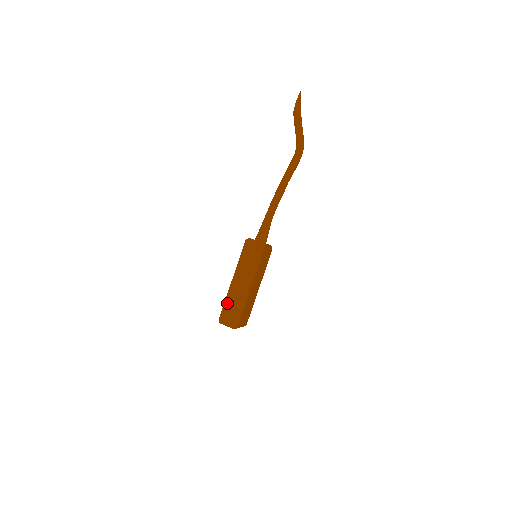
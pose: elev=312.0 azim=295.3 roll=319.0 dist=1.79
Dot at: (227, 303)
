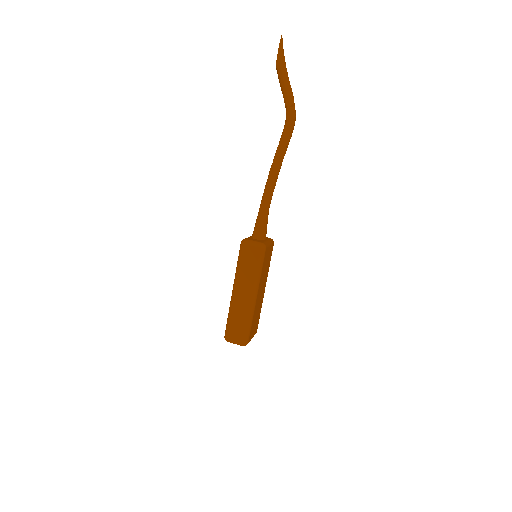
Dot at: (231, 319)
